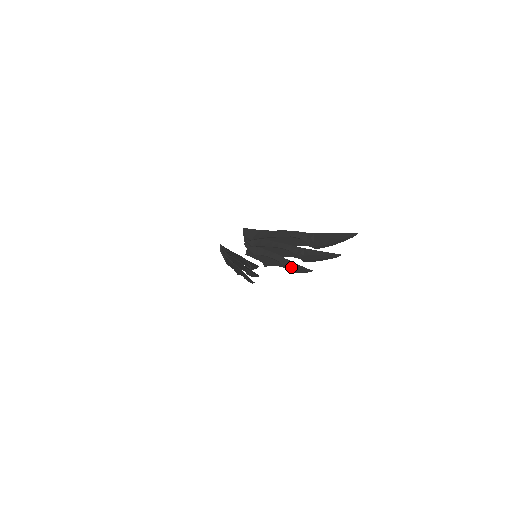
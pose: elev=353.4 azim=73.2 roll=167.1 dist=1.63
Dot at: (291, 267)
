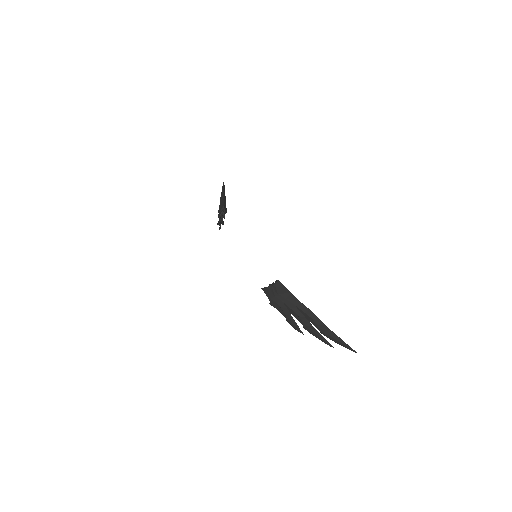
Dot at: (291, 323)
